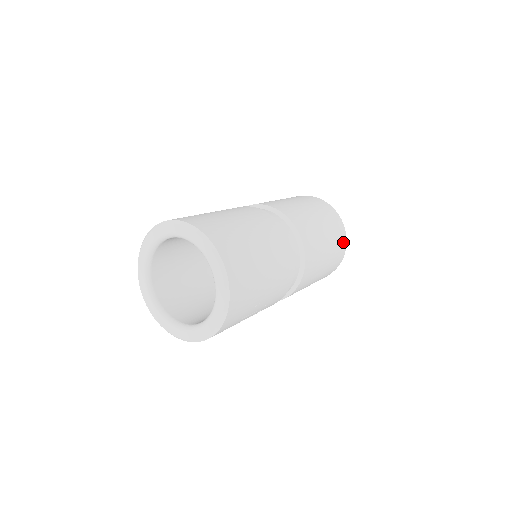
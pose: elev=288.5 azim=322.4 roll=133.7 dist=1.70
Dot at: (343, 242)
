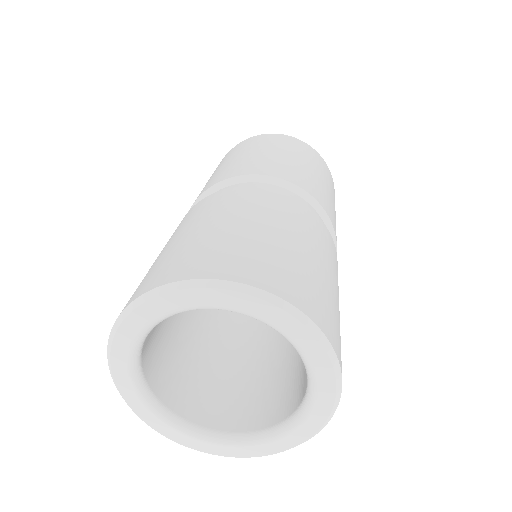
Dot at: (328, 170)
